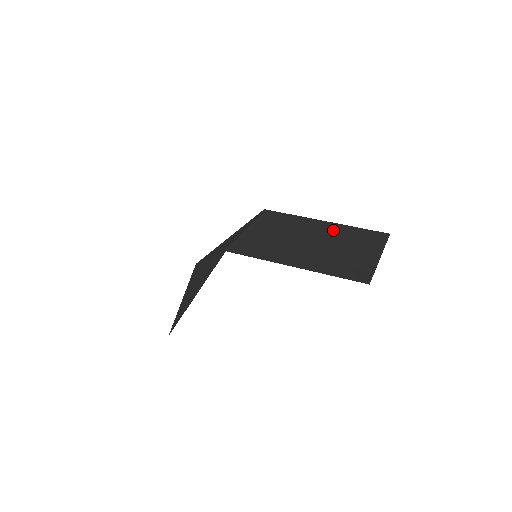
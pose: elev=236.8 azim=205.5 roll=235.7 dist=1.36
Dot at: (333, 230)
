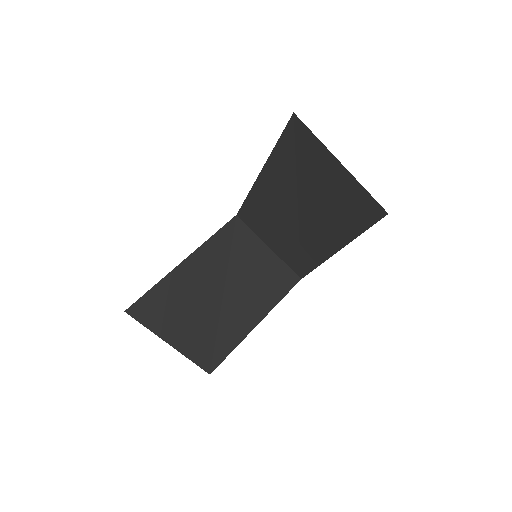
Dot at: (334, 228)
